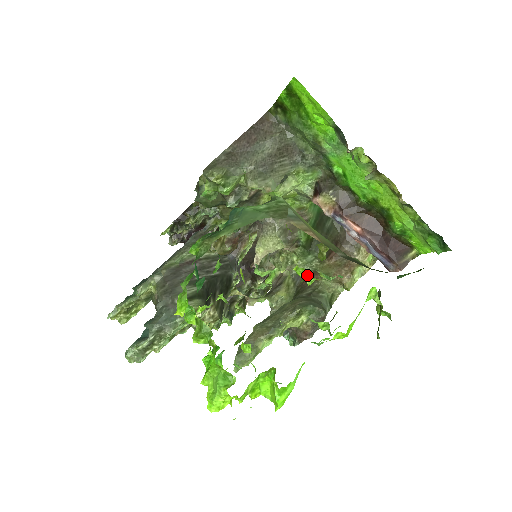
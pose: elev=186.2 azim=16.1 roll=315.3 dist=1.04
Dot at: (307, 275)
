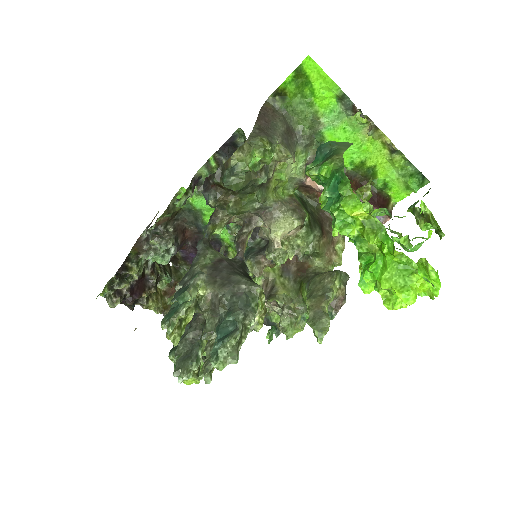
Dot at: (296, 268)
